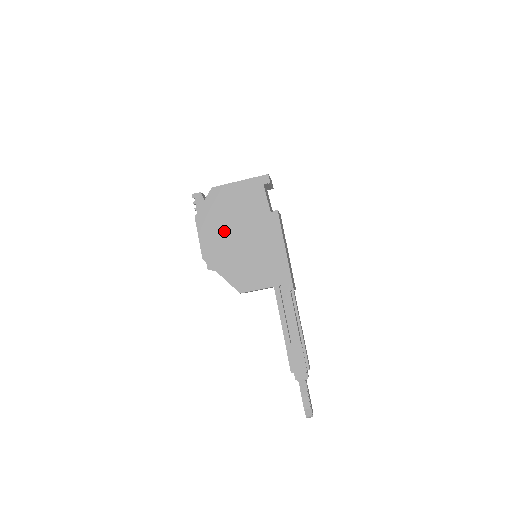
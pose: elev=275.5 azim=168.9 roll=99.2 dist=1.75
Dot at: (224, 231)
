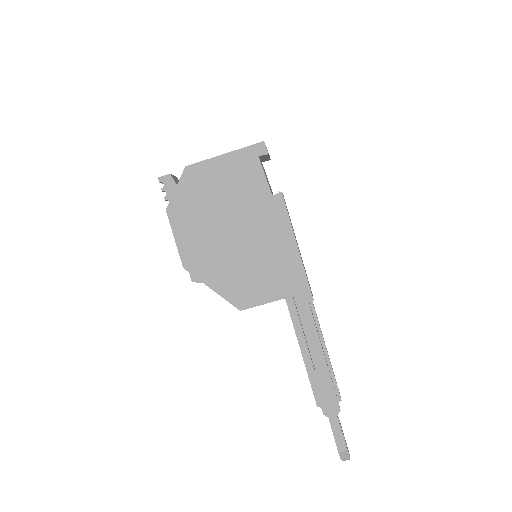
Dot at: (209, 227)
